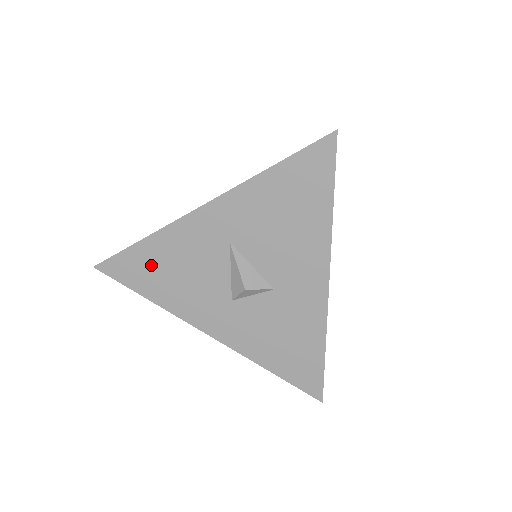
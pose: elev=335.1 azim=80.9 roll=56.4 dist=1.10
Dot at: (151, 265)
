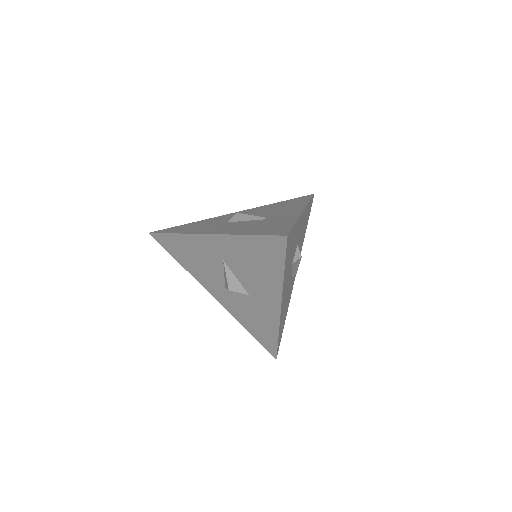
Dot at: (180, 248)
